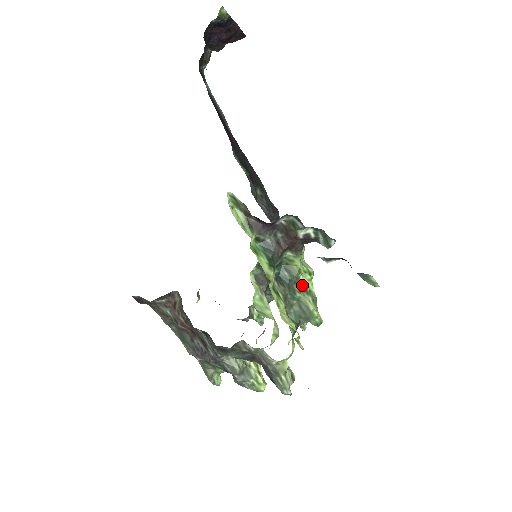
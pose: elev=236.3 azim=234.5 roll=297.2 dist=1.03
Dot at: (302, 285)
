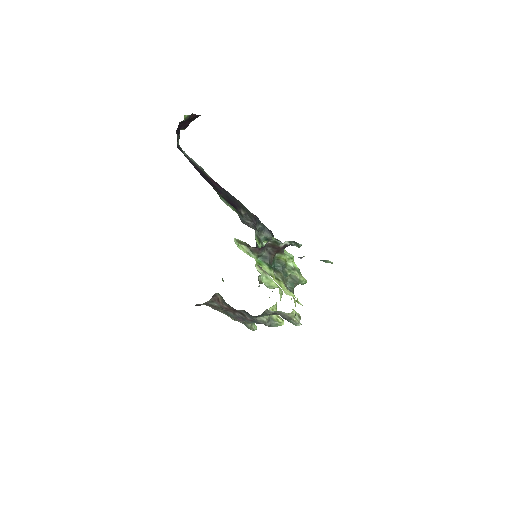
Dot at: (289, 266)
